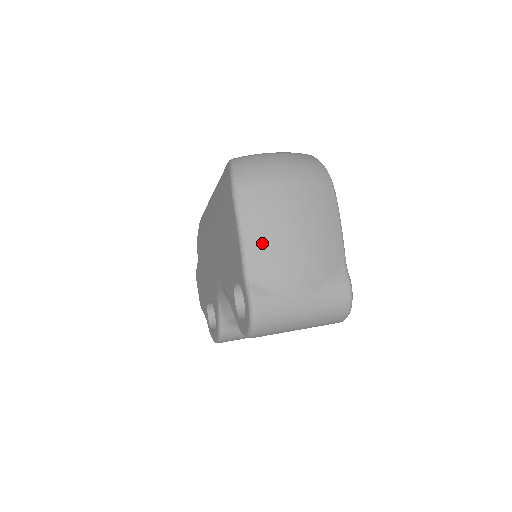
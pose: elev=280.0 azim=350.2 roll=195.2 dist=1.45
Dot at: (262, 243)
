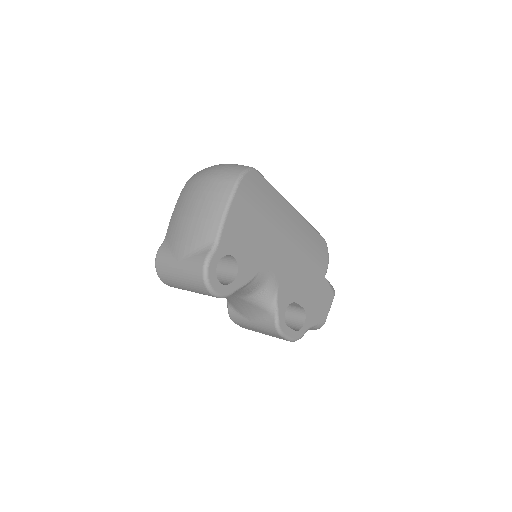
Dot at: (175, 217)
